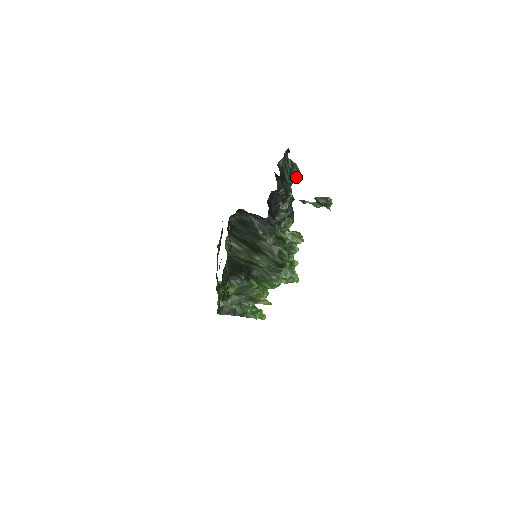
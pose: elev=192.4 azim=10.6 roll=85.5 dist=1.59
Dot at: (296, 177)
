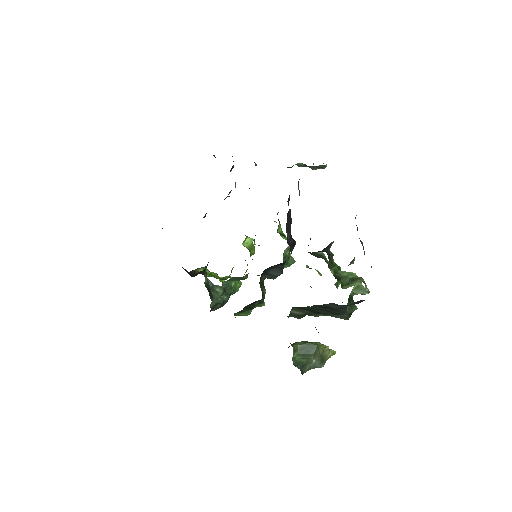
Dot at: occluded
